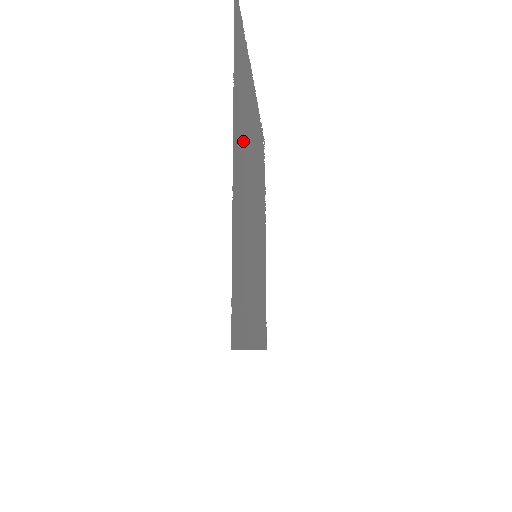
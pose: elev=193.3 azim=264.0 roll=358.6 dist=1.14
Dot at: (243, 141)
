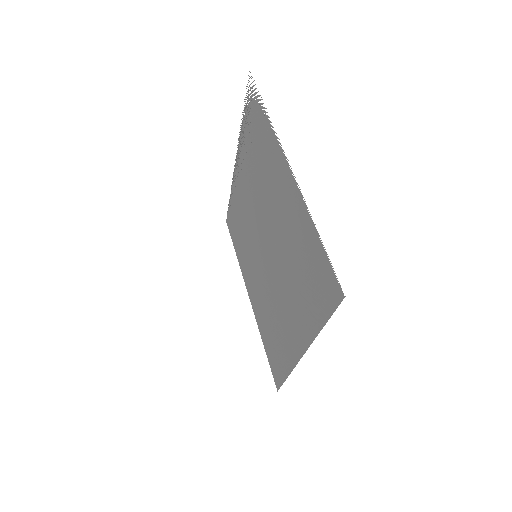
Dot at: (293, 297)
